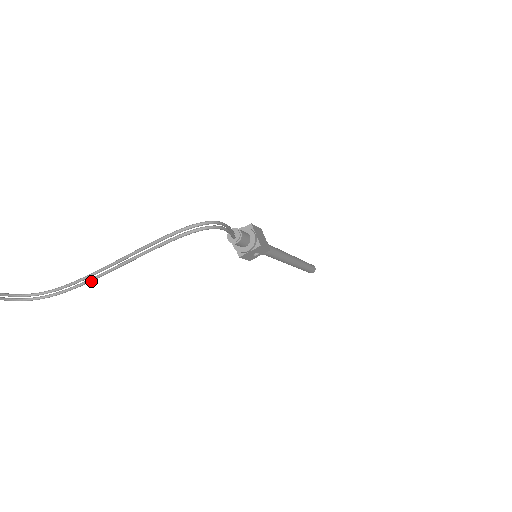
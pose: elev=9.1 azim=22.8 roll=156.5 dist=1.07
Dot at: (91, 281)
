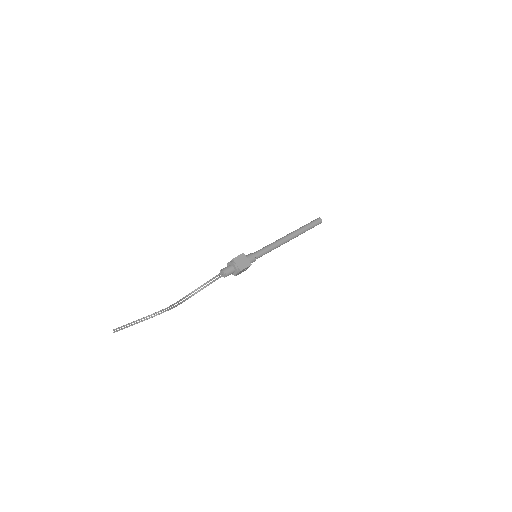
Dot at: occluded
